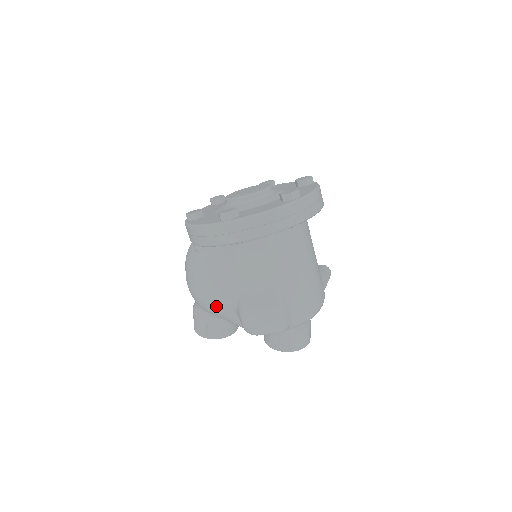
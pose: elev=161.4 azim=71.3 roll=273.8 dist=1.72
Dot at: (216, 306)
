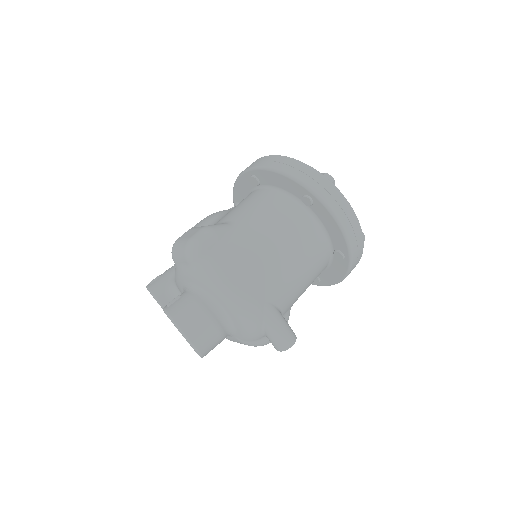
Dot at: occluded
